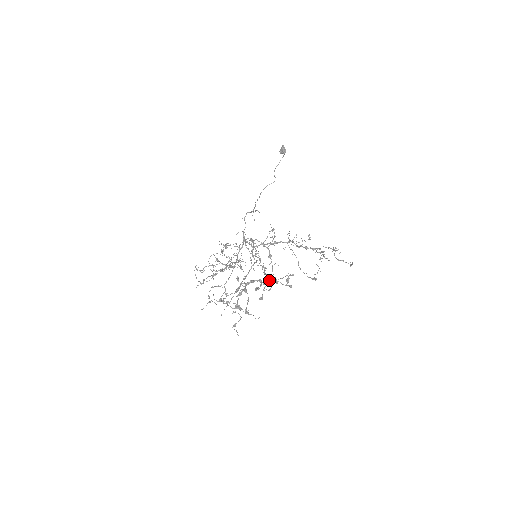
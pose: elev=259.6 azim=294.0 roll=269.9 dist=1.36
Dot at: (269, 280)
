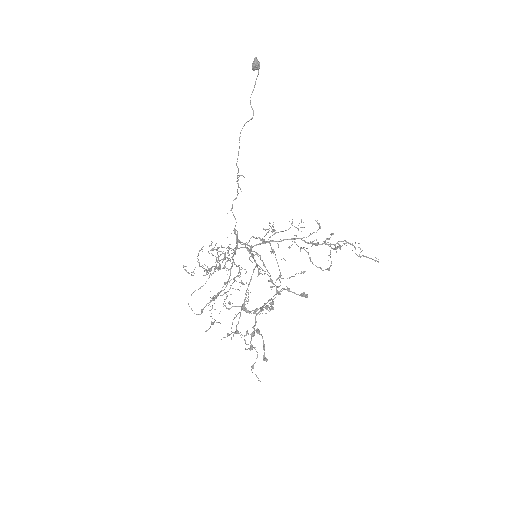
Dot at: (279, 291)
